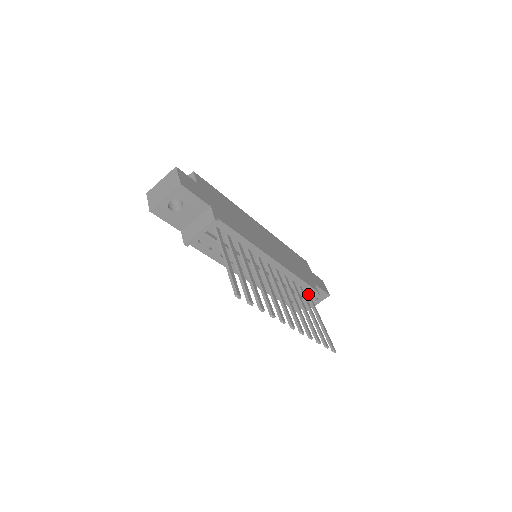
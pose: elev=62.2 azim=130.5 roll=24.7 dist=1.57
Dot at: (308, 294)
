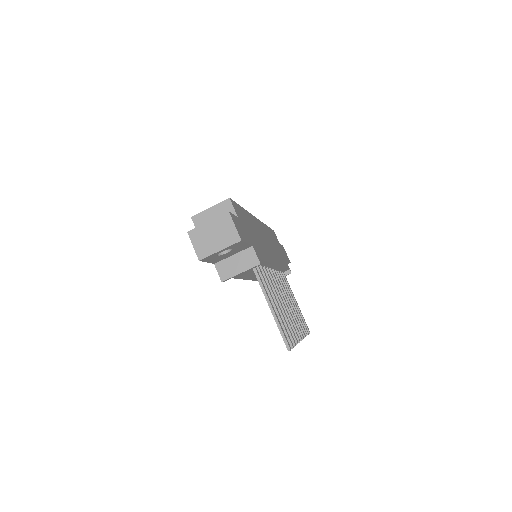
Dot at: (284, 275)
